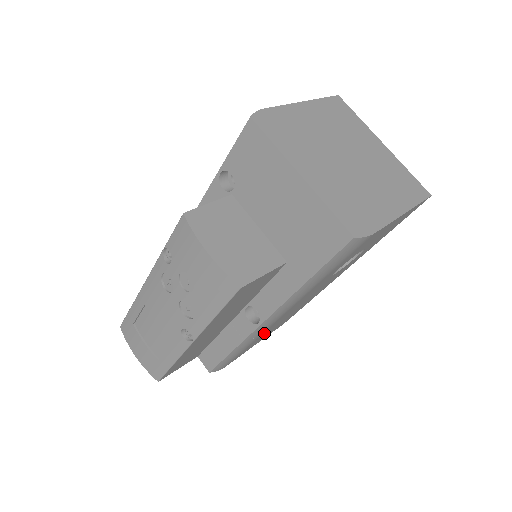
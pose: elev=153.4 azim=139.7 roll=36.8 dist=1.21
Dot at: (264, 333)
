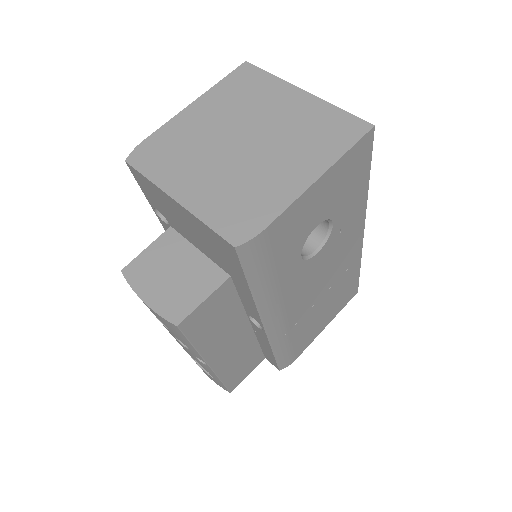
Dot at: (300, 325)
